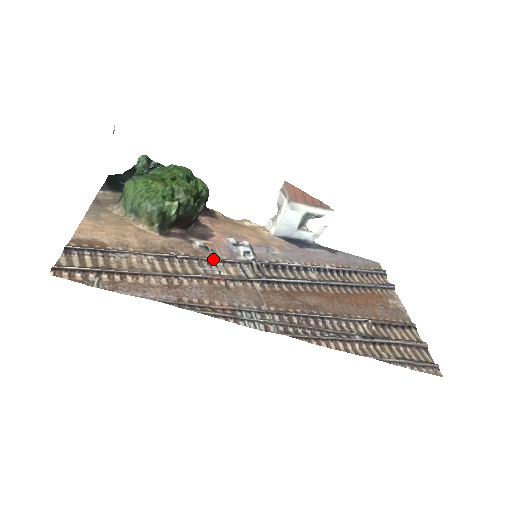
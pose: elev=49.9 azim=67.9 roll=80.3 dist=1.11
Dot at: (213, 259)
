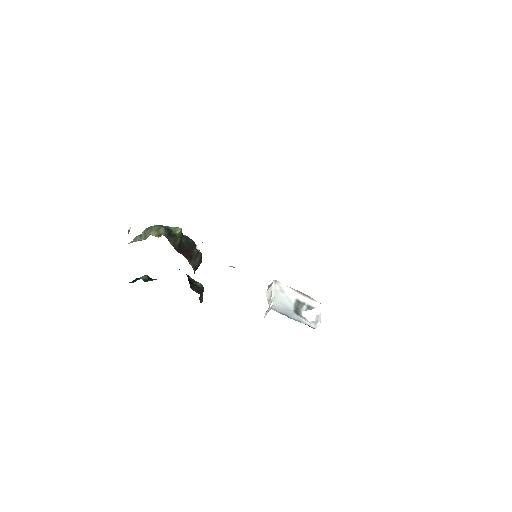
Dot at: occluded
